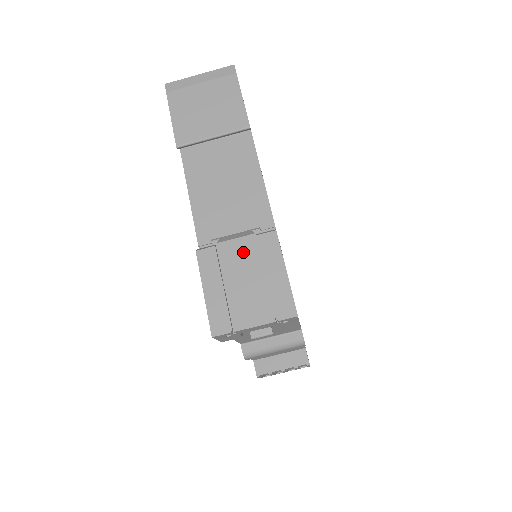
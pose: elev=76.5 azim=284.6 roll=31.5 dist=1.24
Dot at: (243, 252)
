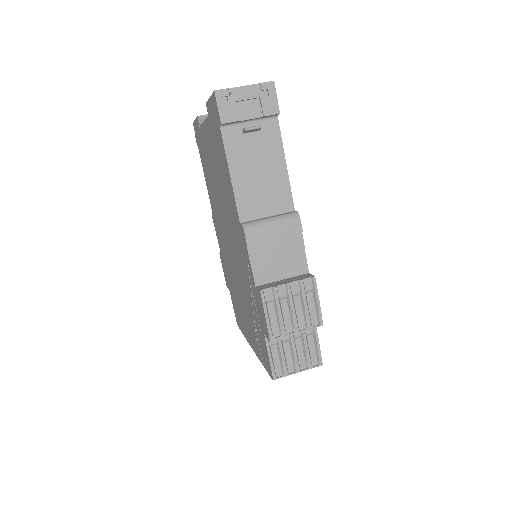
Dot at: occluded
